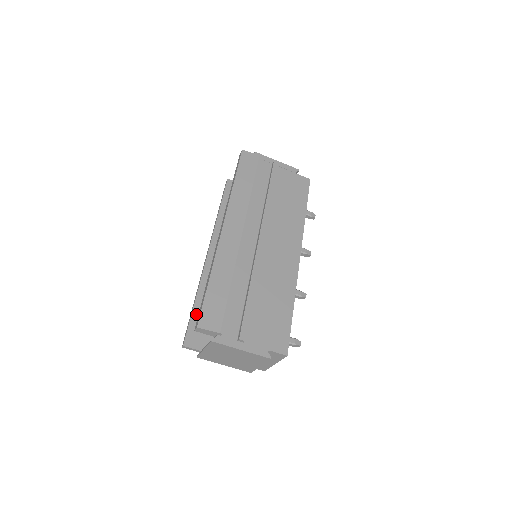
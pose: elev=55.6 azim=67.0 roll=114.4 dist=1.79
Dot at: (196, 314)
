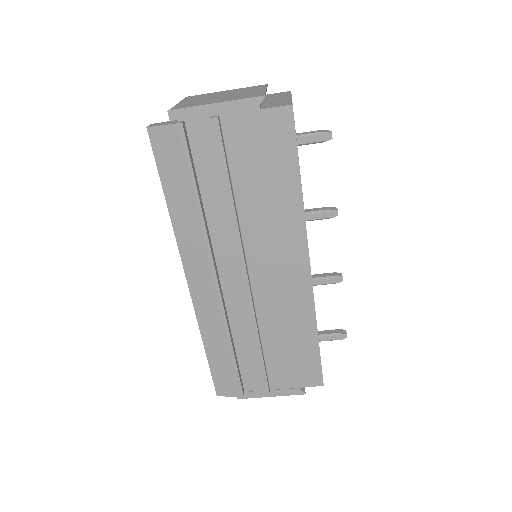
Dot at: occluded
